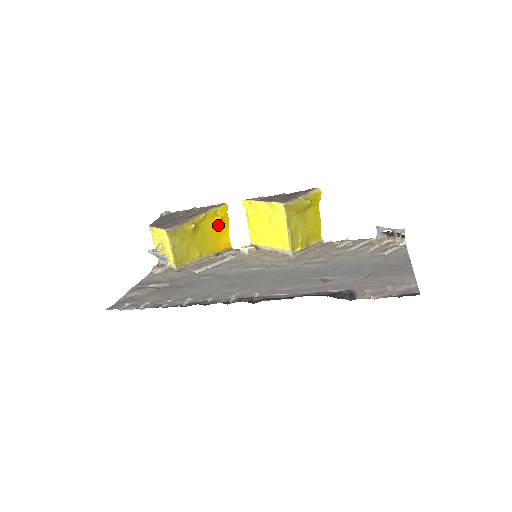
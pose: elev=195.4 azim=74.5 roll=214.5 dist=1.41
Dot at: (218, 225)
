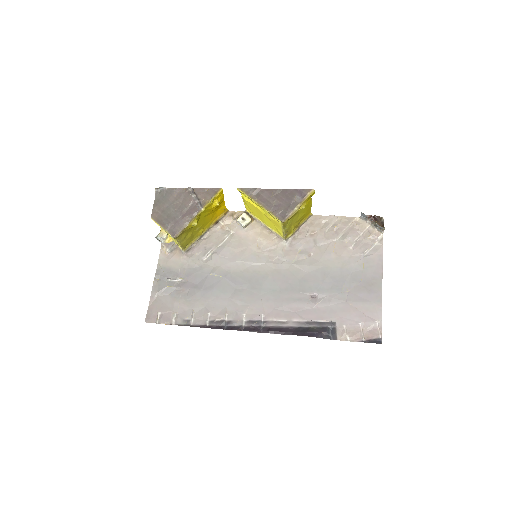
Dot at: (216, 207)
